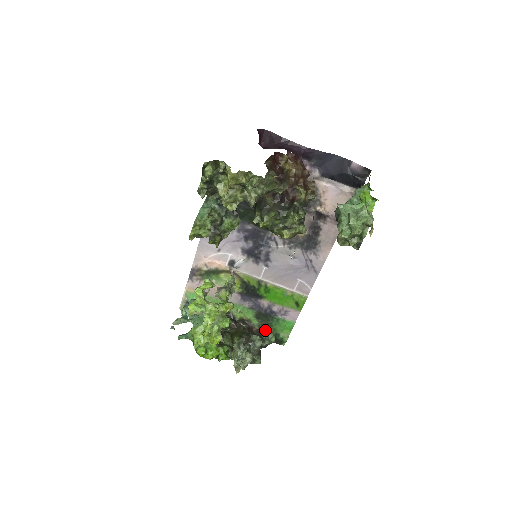
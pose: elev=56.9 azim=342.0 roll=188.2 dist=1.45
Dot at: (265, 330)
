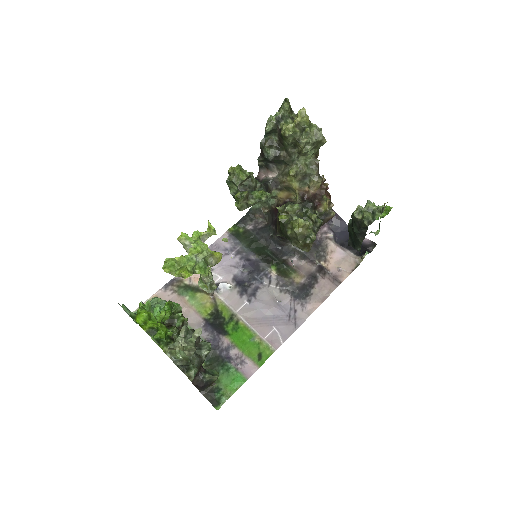
Dot at: occluded
